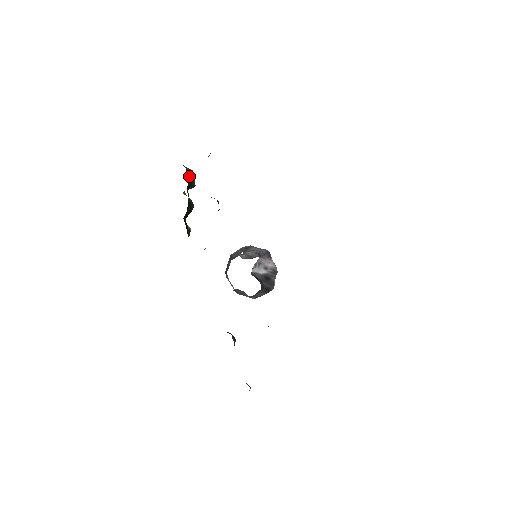
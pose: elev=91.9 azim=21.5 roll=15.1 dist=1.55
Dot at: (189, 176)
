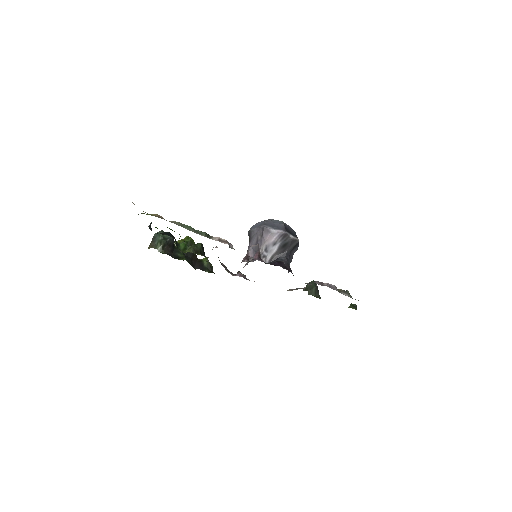
Dot at: (161, 248)
